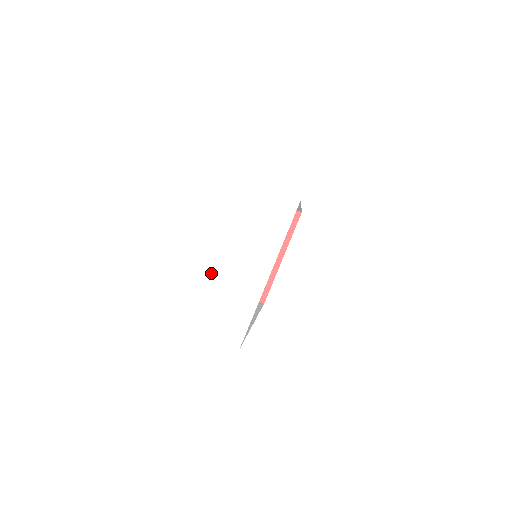
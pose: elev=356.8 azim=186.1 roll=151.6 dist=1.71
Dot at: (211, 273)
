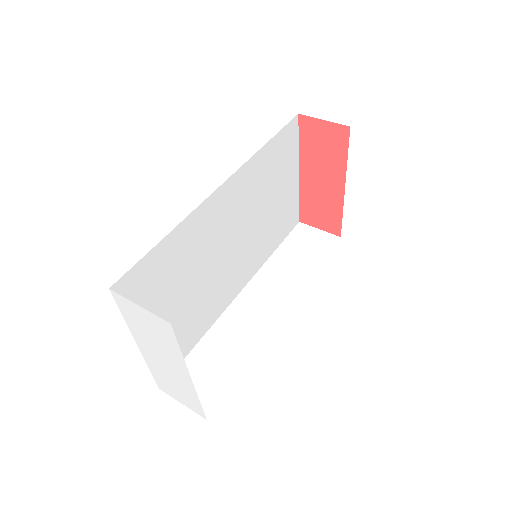
Dot at: (149, 361)
